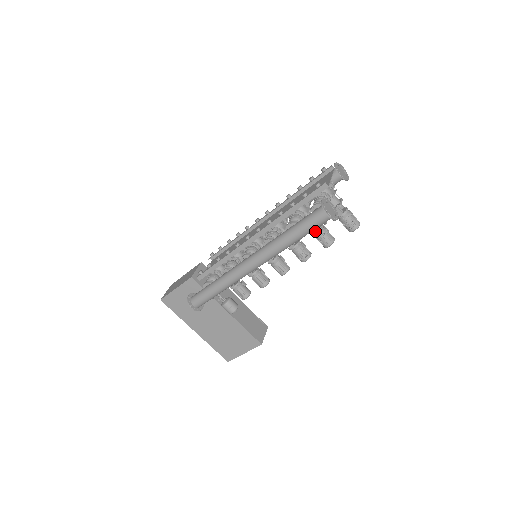
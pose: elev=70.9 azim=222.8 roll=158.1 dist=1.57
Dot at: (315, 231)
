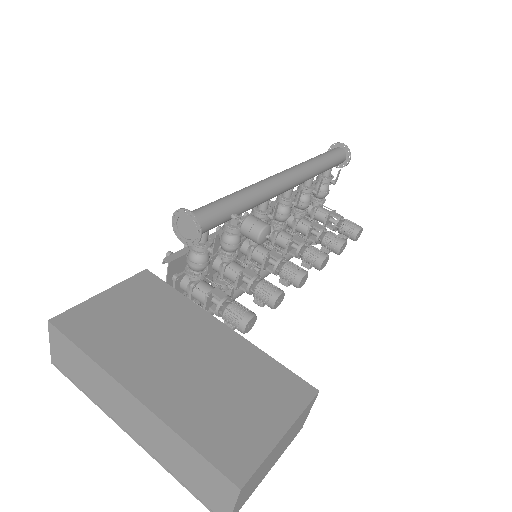
Dot at: (322, 228)
